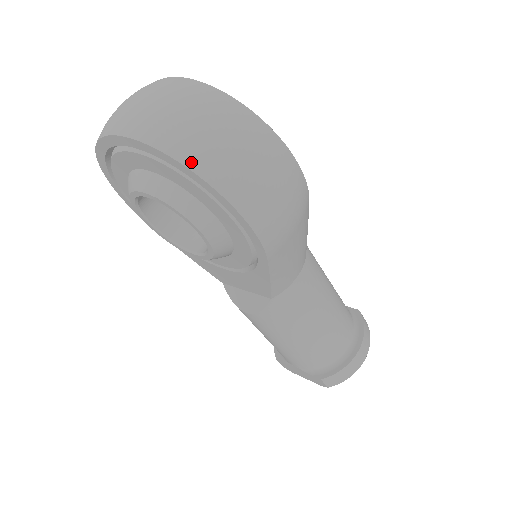
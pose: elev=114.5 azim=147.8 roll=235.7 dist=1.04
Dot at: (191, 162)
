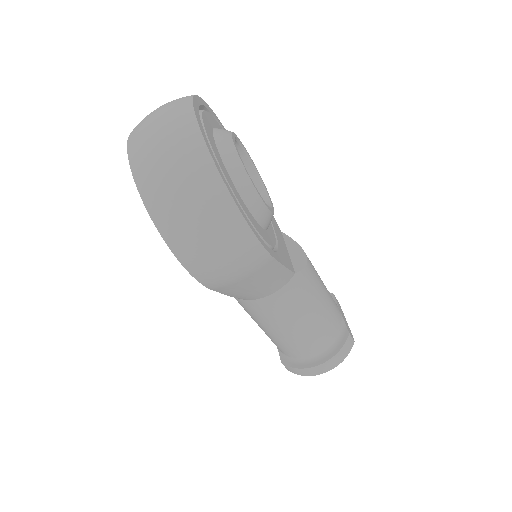
Dot at: (150, 208)
